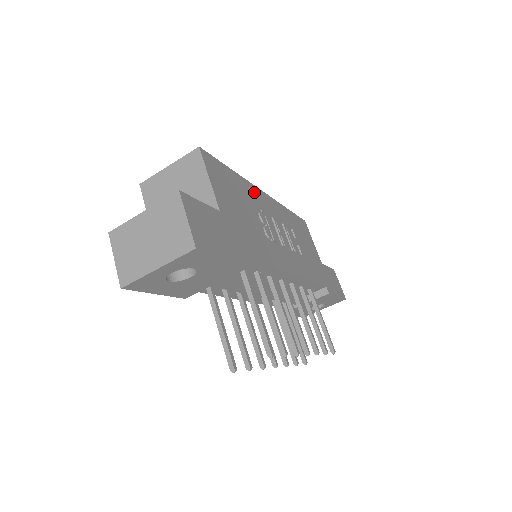
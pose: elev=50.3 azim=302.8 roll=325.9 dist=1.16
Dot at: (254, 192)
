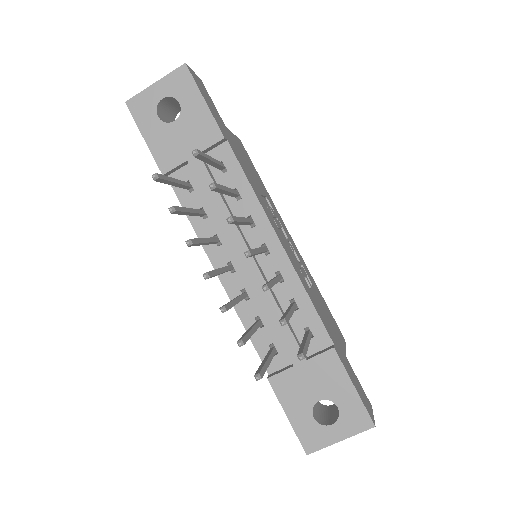
Dot at: (278, 214)
